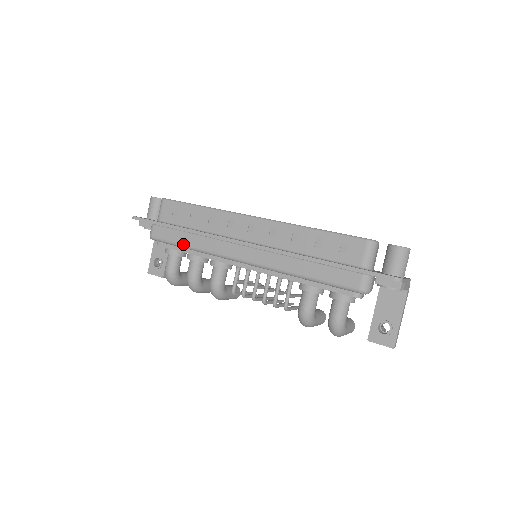
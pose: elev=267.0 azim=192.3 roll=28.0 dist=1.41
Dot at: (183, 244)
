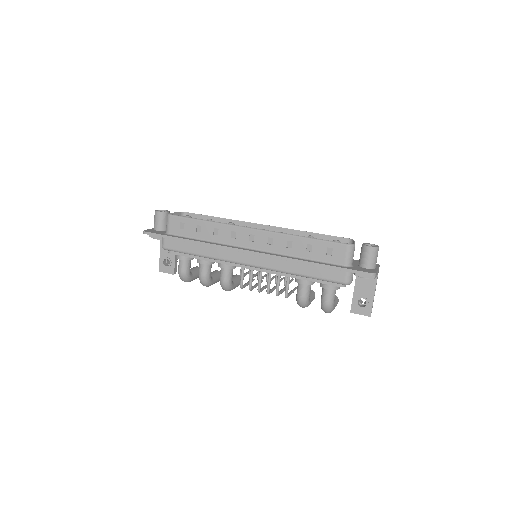
Dot at: (194, 253)
